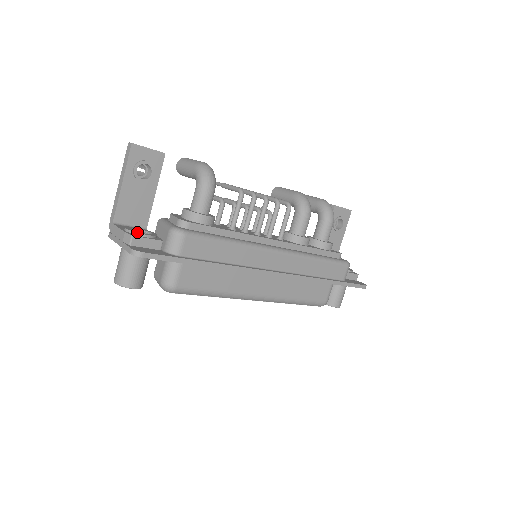
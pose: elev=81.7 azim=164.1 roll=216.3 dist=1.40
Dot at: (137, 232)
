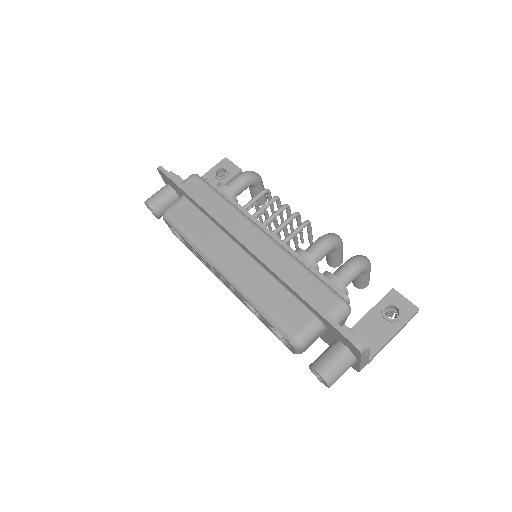
Dot at: (178, 175)
